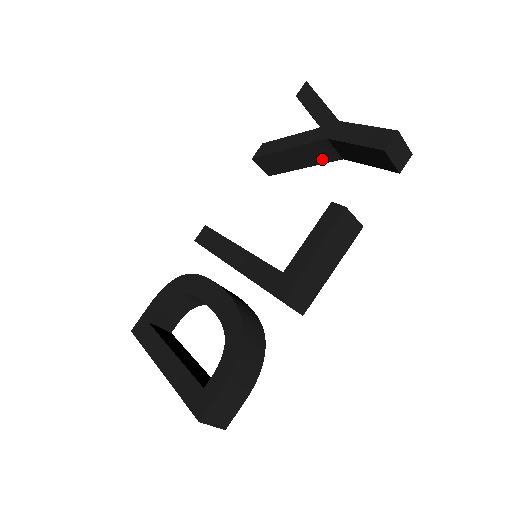
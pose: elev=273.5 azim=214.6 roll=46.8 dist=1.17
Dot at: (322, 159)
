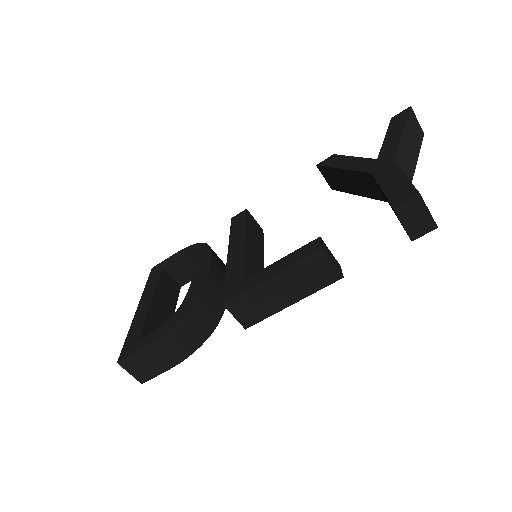
Dot at: (370, 193)
